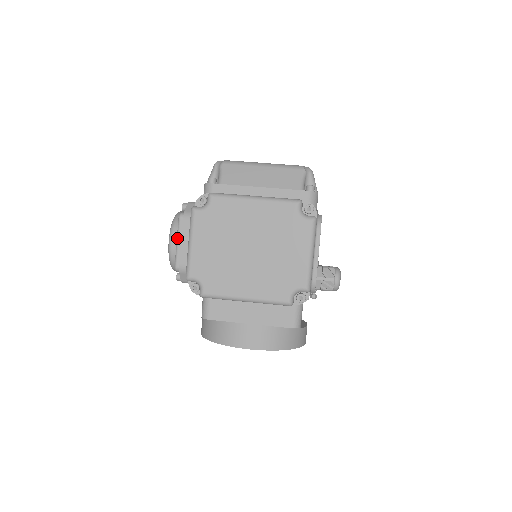
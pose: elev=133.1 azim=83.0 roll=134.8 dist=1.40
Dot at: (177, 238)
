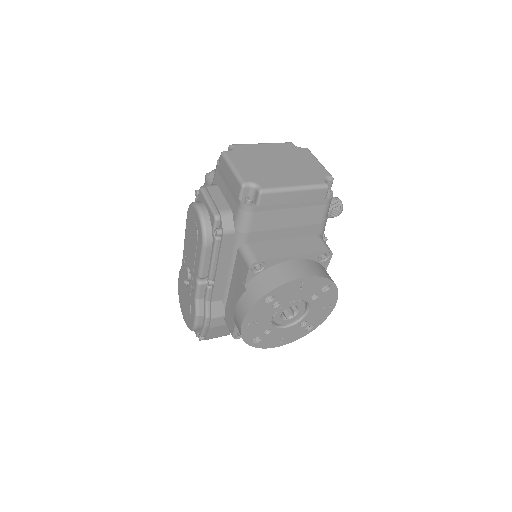
Dot at: (206, 199)
